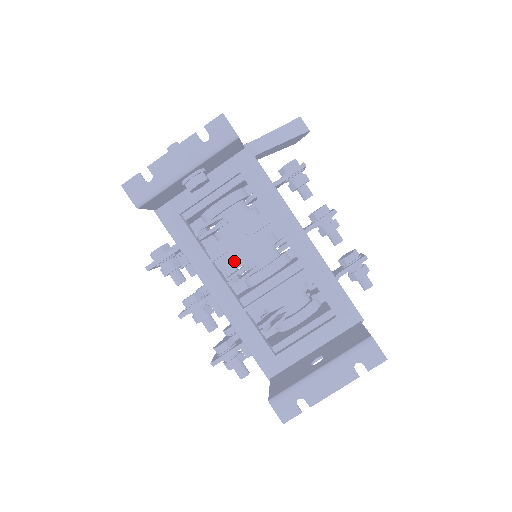
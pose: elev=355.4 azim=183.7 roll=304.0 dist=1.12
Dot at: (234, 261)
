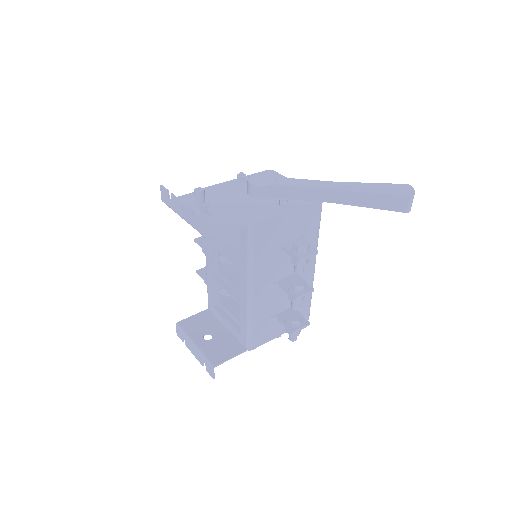
Dot at: occluded
